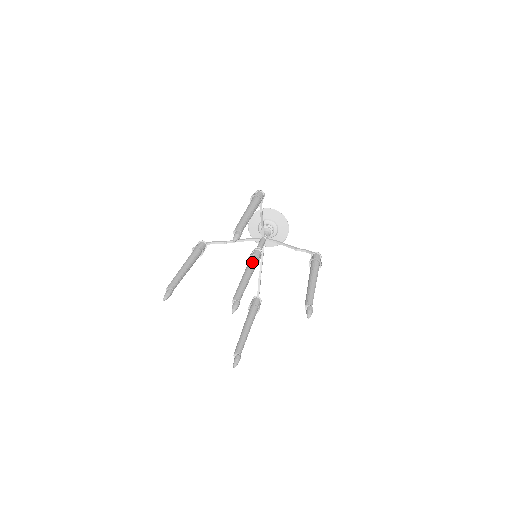
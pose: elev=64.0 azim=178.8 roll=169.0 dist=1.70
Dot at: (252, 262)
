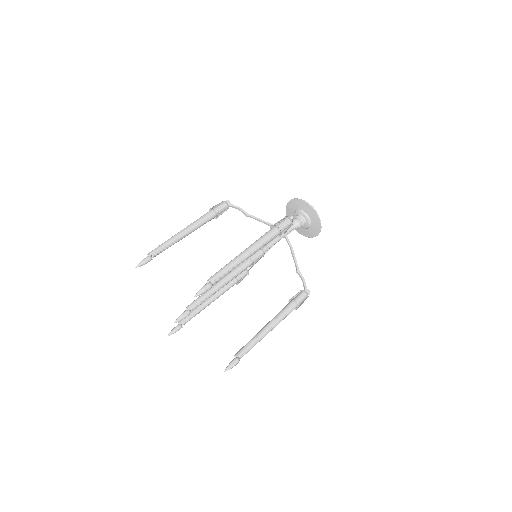
Dot at: (242, 267)
